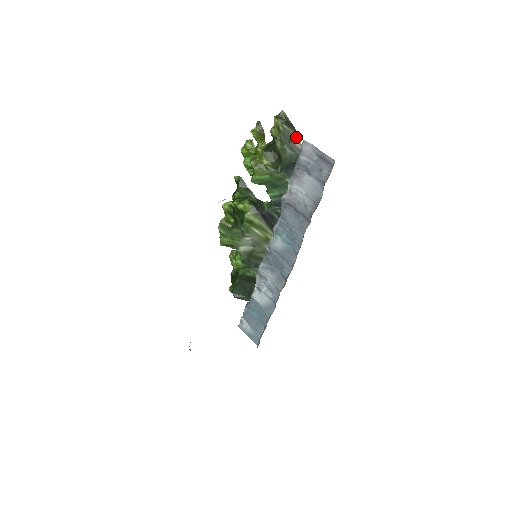
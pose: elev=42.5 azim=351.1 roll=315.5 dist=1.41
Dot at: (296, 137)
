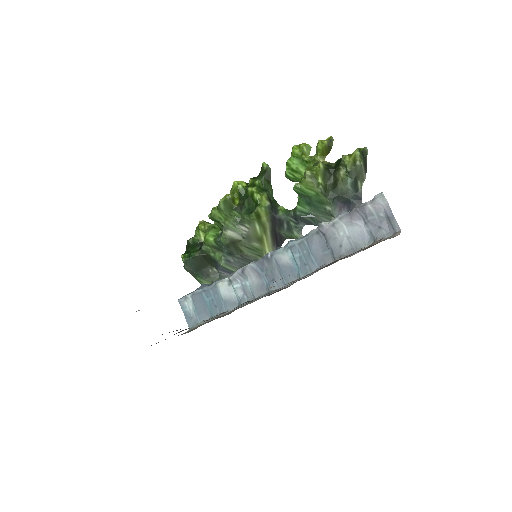
Dot at: (363, 178)
